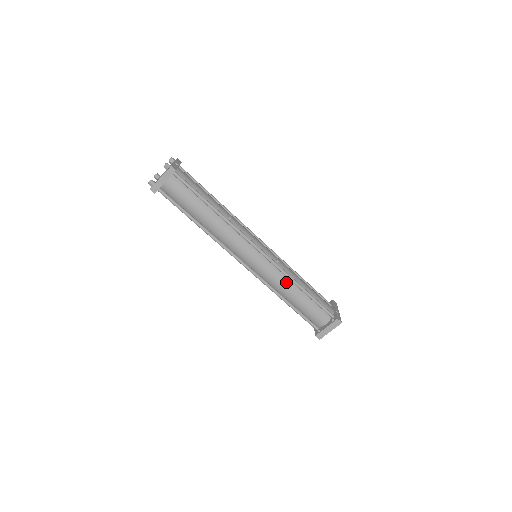
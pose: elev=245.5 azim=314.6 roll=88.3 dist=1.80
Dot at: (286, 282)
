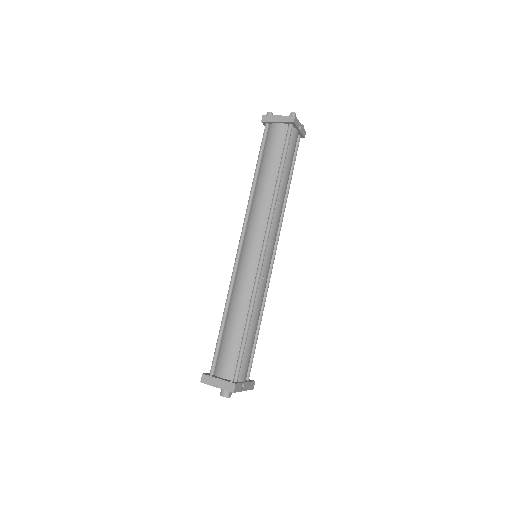
Dot at: (246, 299)
